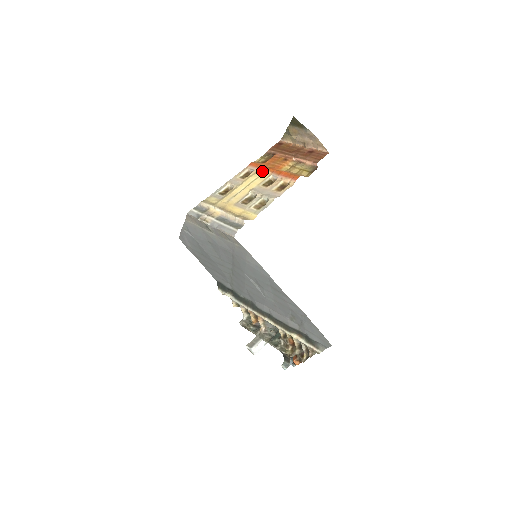
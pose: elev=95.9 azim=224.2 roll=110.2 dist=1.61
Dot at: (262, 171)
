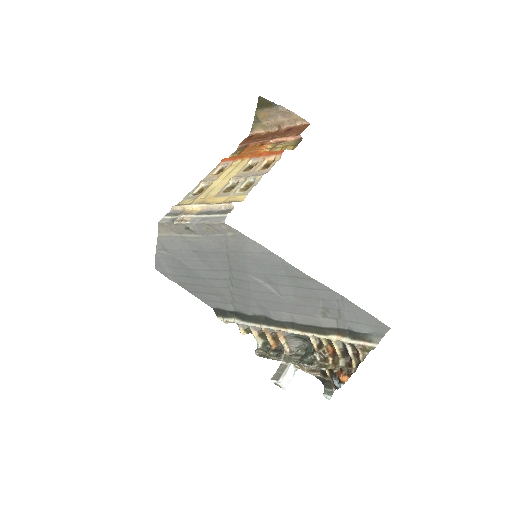
Dot at: (238, 161)
